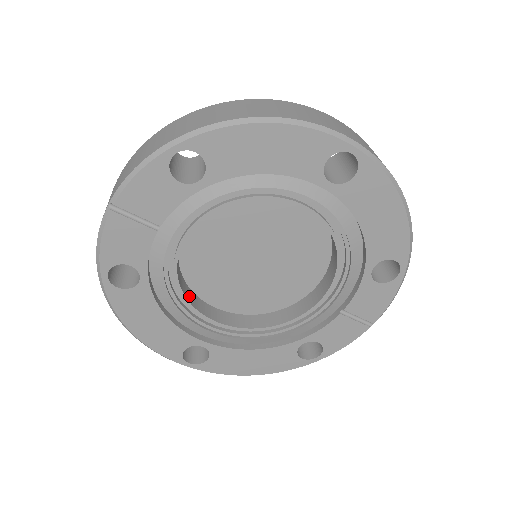
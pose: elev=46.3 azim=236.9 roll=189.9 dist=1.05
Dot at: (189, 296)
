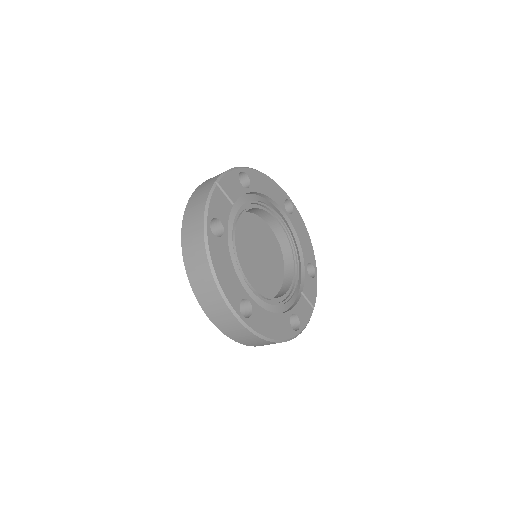
Dot at: occluded
